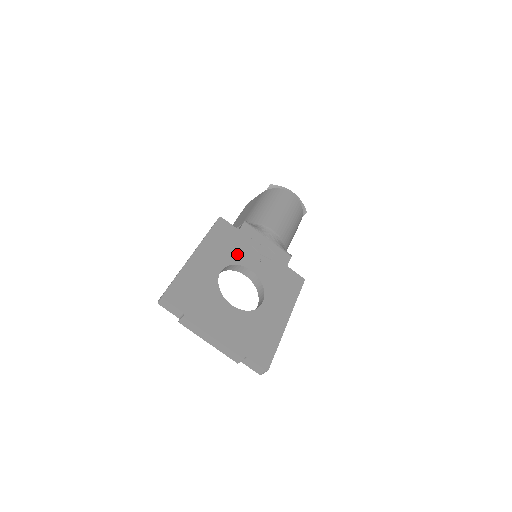
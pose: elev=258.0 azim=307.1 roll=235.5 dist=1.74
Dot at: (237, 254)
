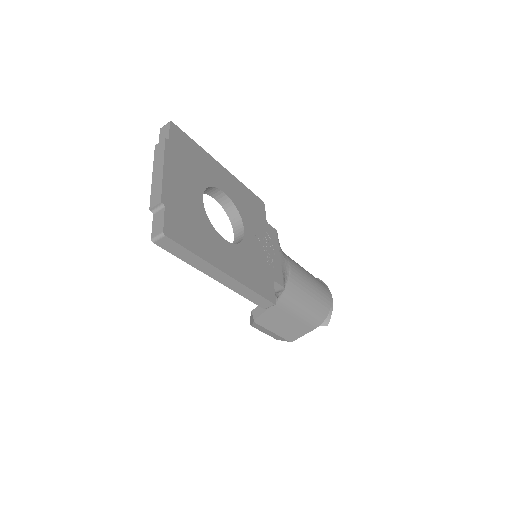
Dot at: (248, 215)
